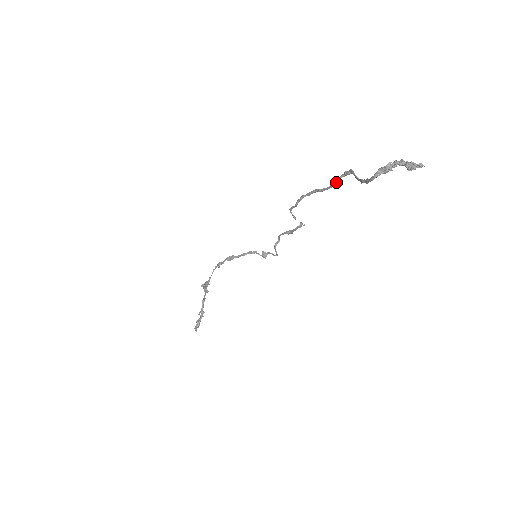
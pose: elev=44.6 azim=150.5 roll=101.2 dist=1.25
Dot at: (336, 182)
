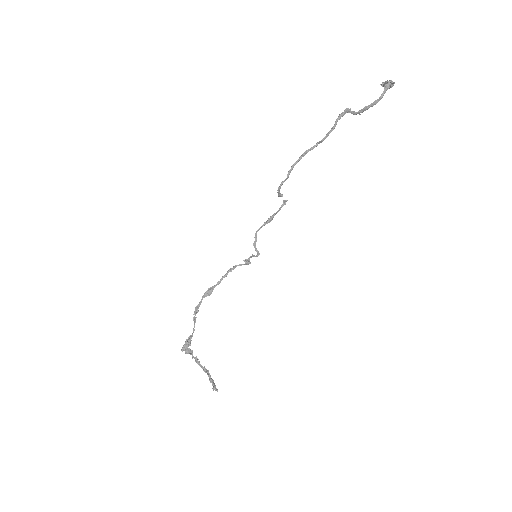
Dot at: (333, 128)
